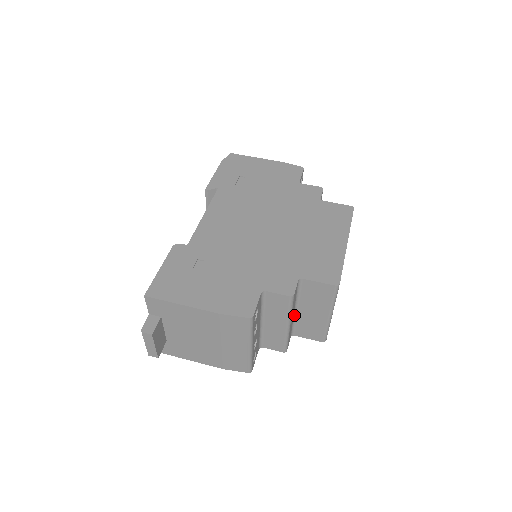
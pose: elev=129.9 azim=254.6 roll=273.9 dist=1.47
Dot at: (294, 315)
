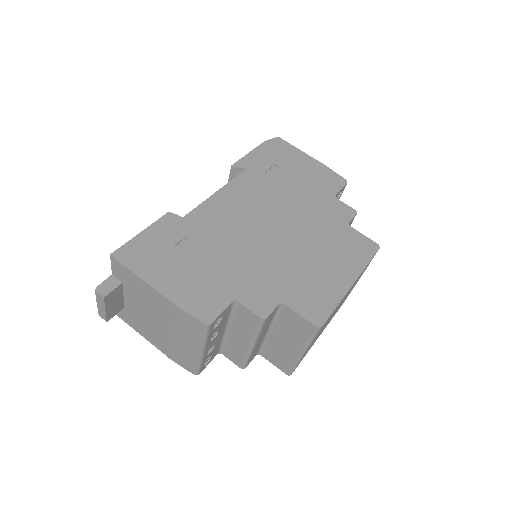
Dot at: (266, 336)
